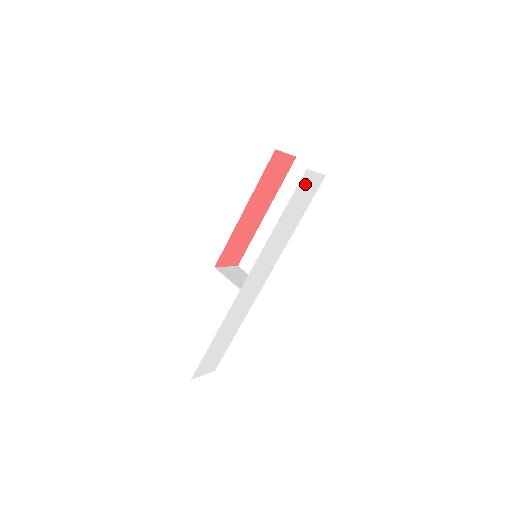
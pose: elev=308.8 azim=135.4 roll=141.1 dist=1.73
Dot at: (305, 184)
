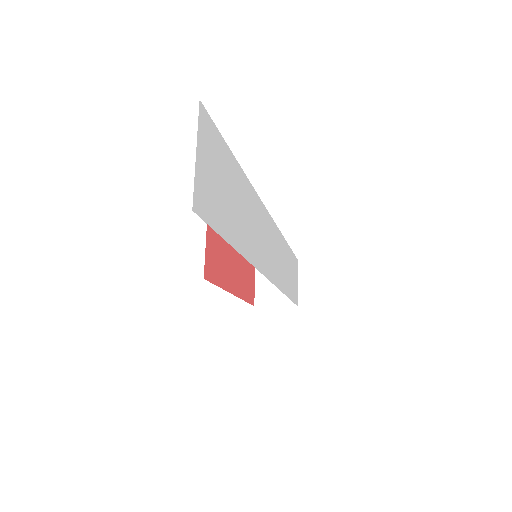
Dot at: (295, 270)
